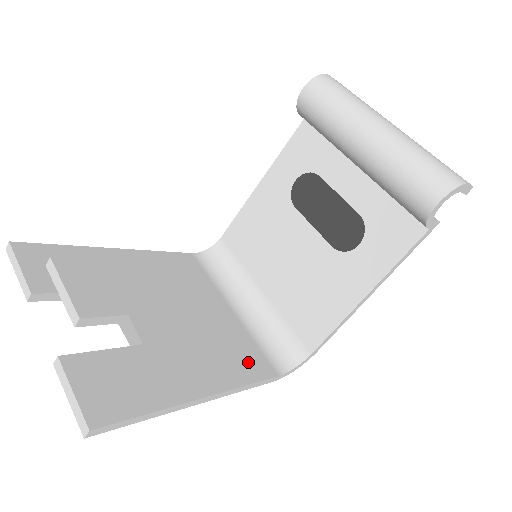
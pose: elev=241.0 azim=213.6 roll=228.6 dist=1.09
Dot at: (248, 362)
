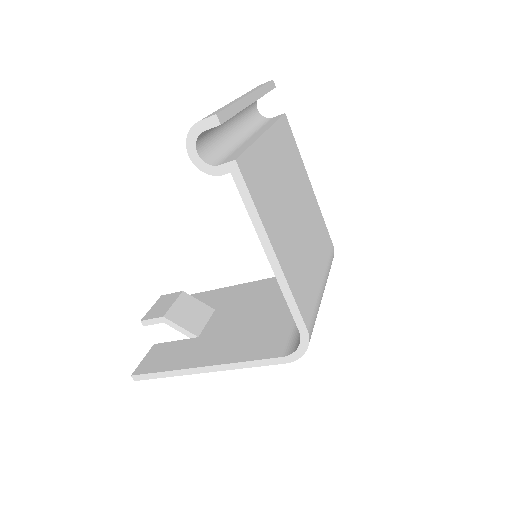
Dot at: (263, 346)
